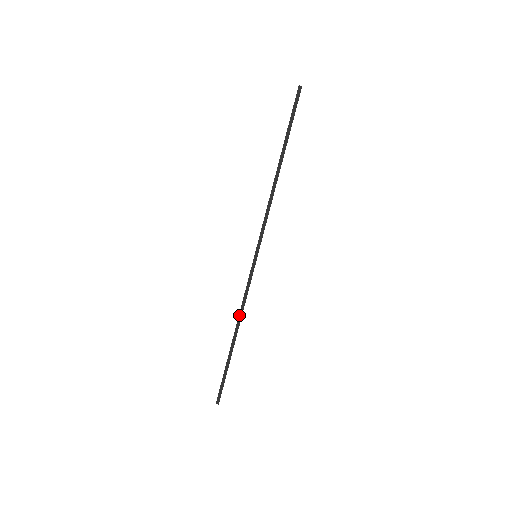
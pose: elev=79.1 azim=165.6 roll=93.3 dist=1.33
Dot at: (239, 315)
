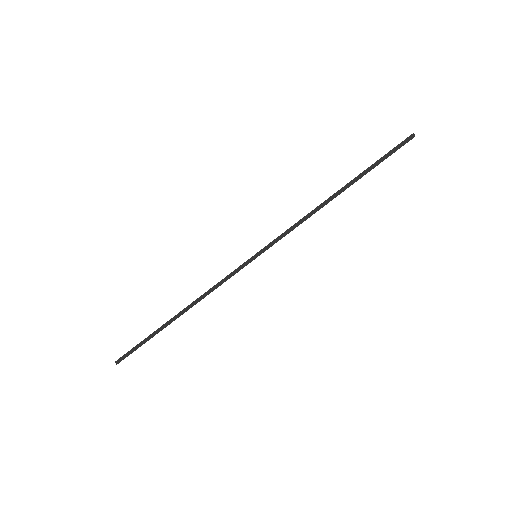
Dot at: (199, 297)
